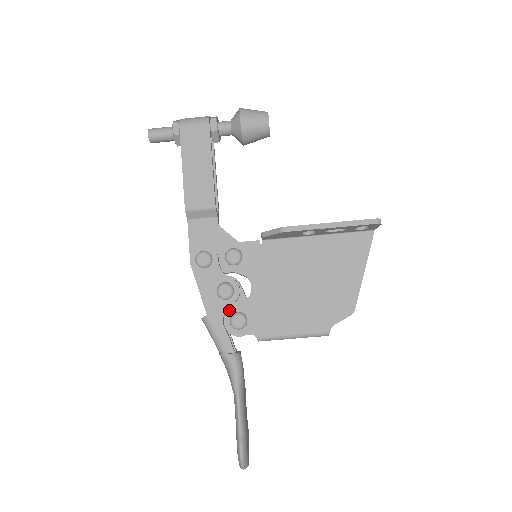
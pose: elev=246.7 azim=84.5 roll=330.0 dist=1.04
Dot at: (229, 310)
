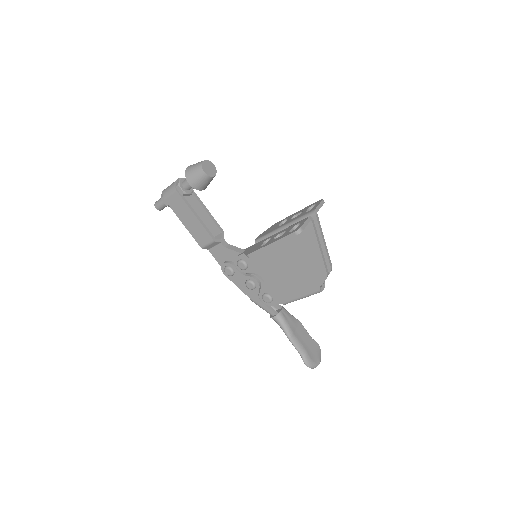
Dot at: (259, 294)
